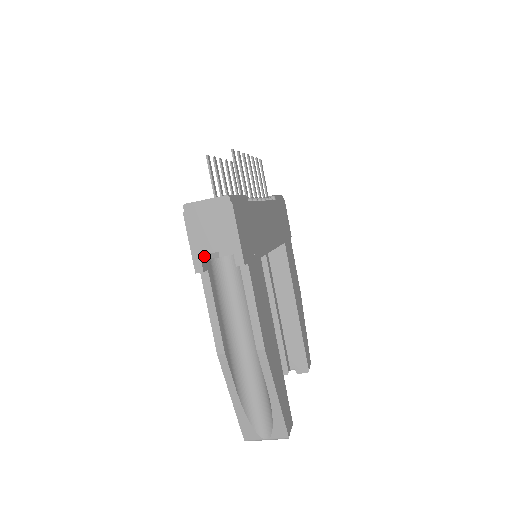
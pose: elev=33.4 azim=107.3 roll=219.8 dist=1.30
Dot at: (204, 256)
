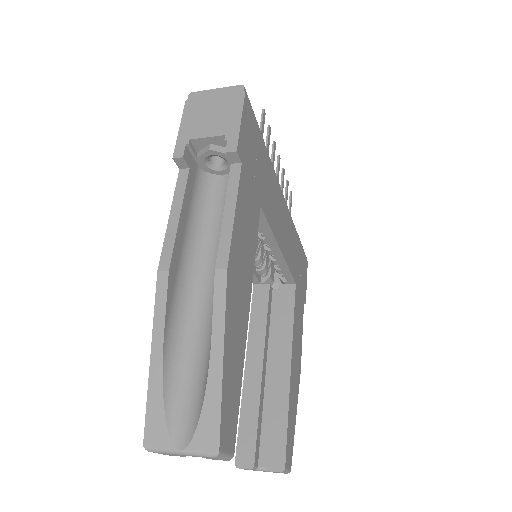
Dot at: (191, 145)
